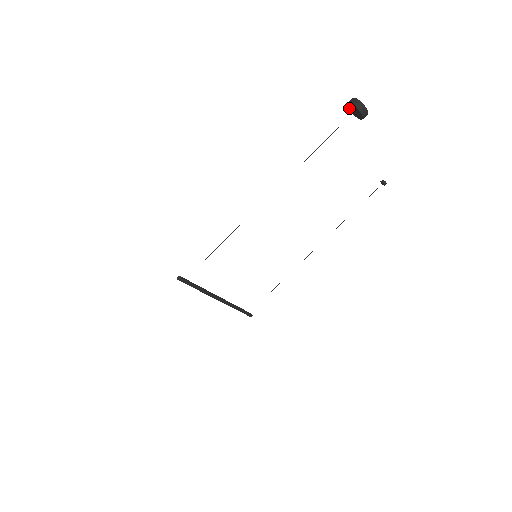
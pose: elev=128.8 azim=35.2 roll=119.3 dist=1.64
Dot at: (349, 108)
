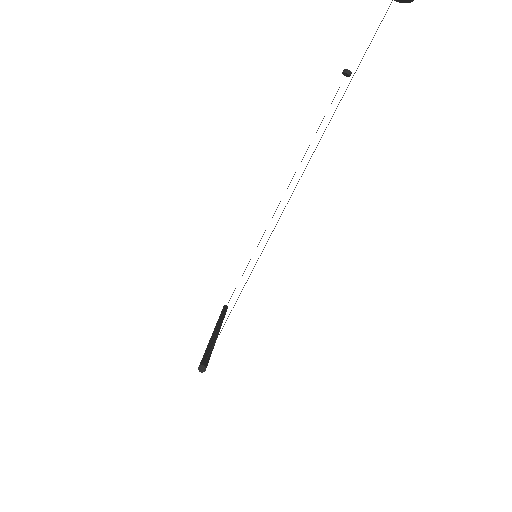
Dot at: out of frame
